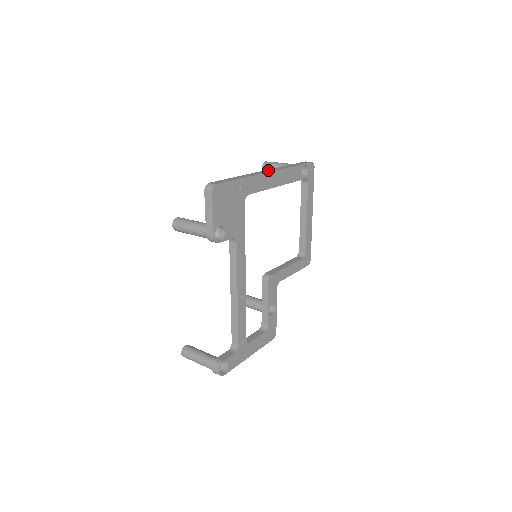
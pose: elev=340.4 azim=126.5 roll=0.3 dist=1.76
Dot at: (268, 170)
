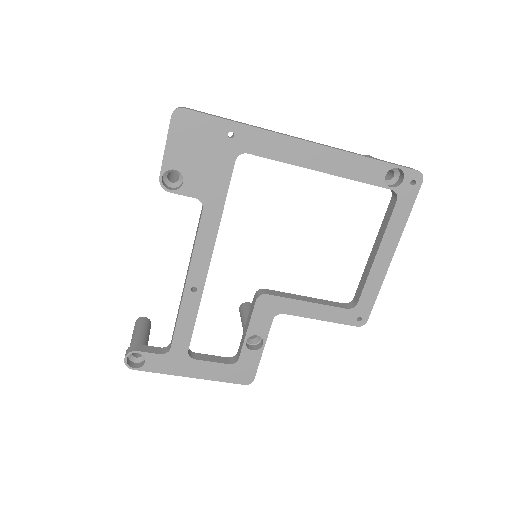
Dot at: (311, 141)
